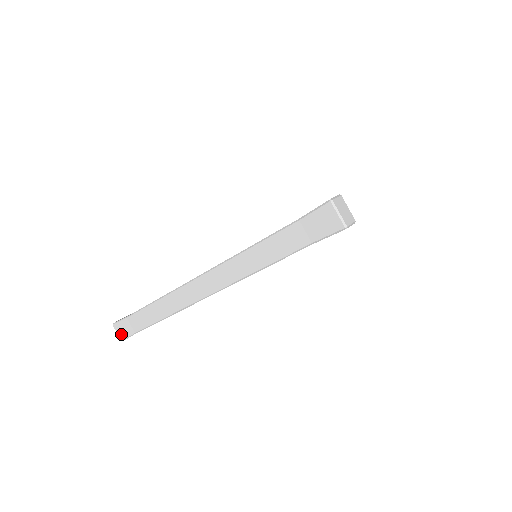
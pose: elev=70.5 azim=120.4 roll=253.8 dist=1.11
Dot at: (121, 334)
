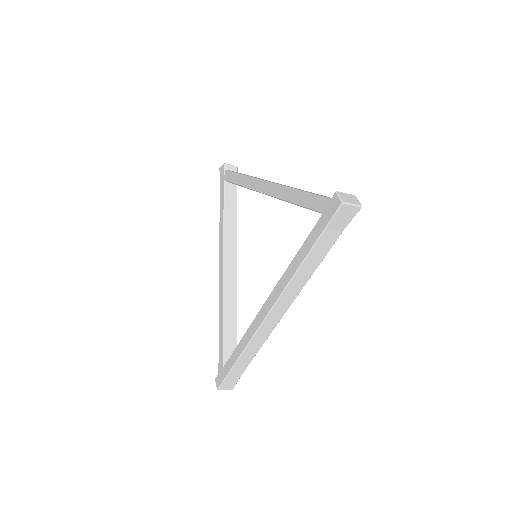
Dot at: (229, 388)
